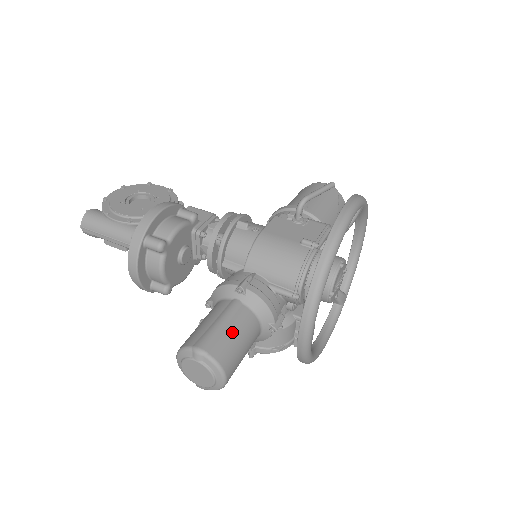
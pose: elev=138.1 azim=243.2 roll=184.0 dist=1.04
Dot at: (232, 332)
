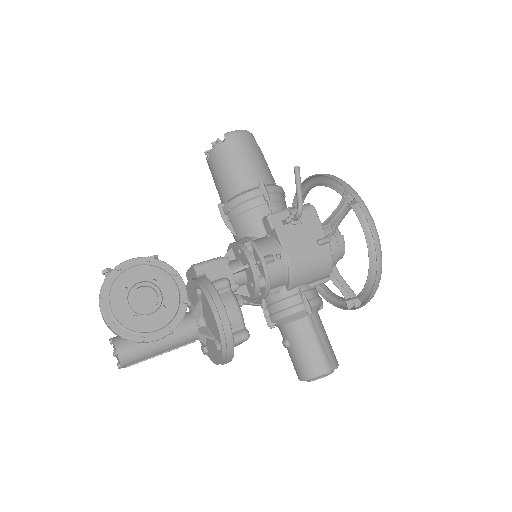
Dot at: (326, 341)
